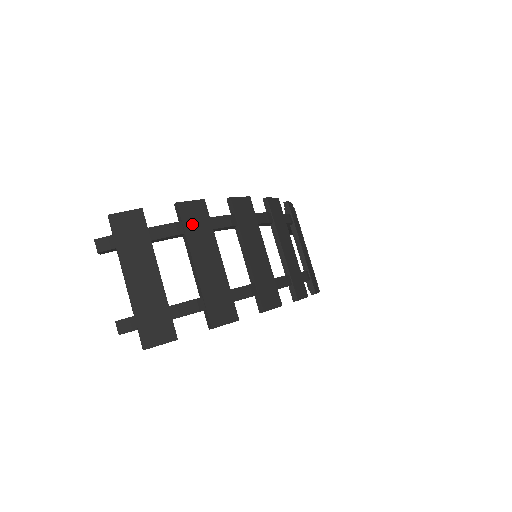
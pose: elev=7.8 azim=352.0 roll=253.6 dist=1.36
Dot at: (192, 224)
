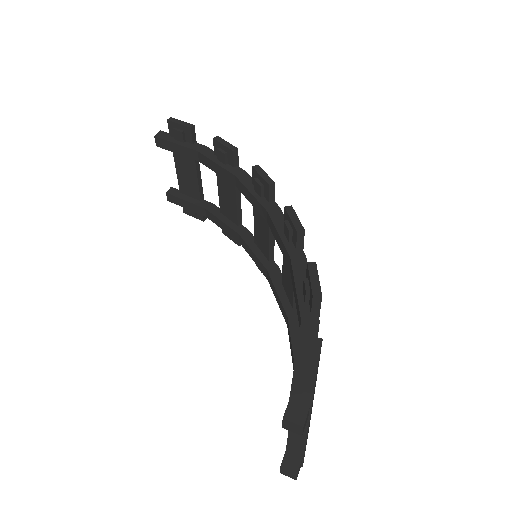
Dot at: occluded
